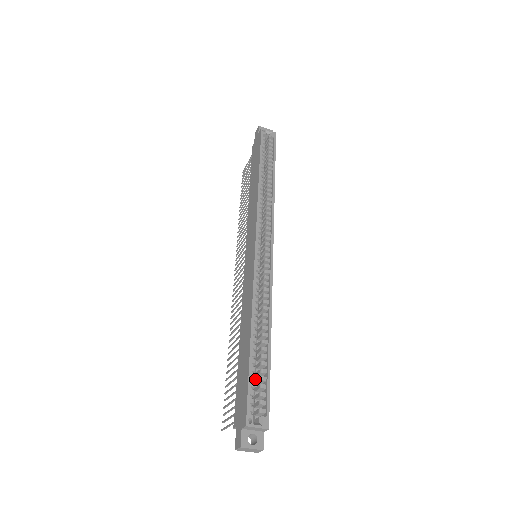
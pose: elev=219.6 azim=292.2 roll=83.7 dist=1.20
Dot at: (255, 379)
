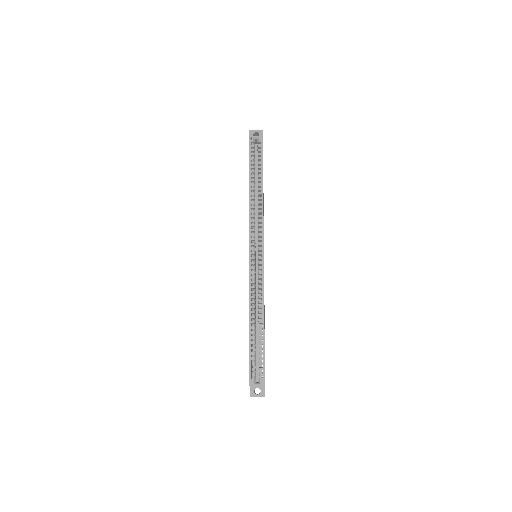
Dot at: (258, 351)
